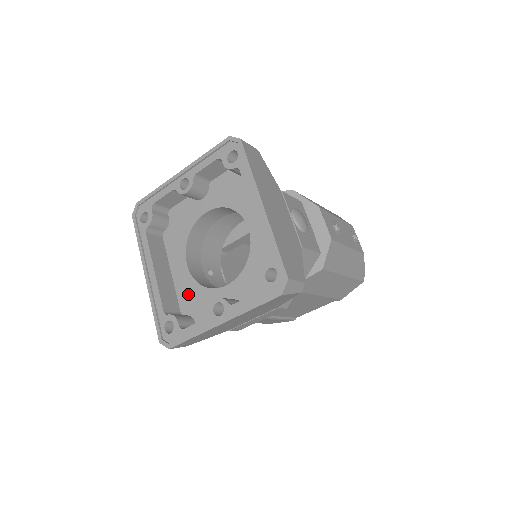
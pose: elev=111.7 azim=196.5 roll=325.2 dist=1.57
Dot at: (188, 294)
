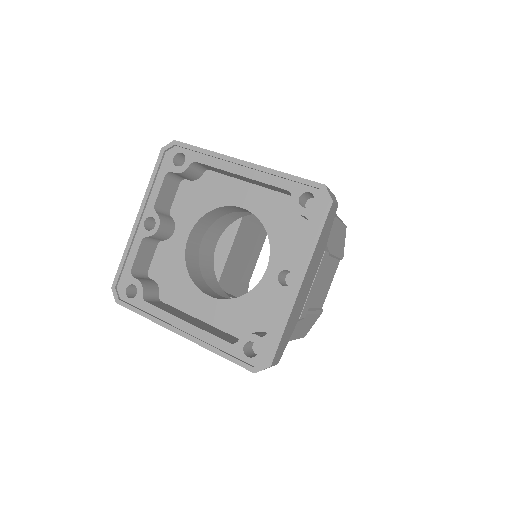
Dot at: (235, 318)
